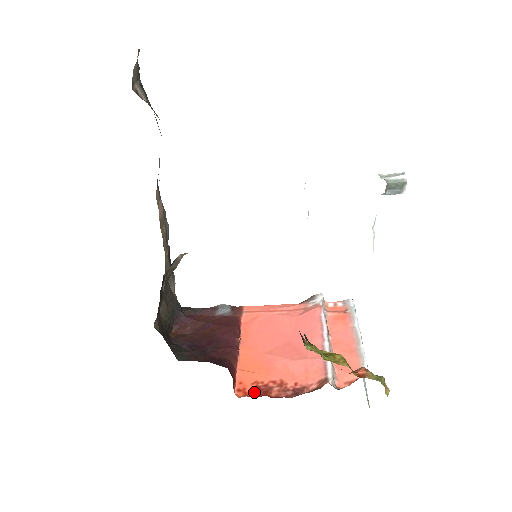
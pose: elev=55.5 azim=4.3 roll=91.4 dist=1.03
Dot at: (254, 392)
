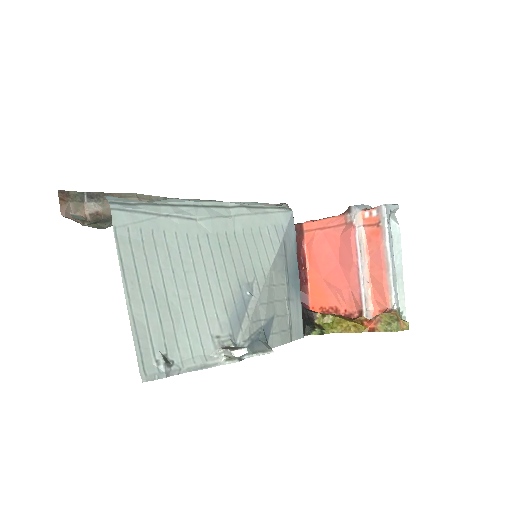
Dot at: occluded
